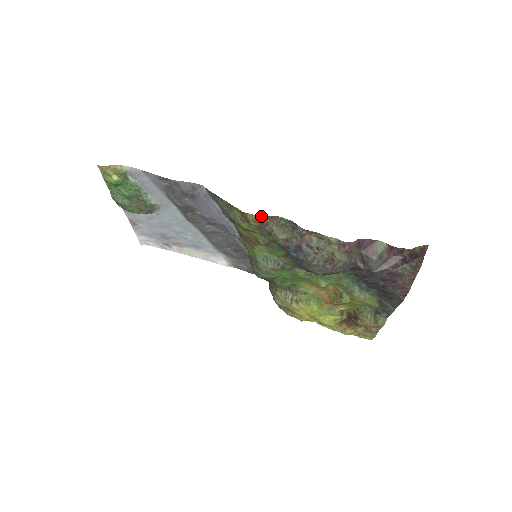
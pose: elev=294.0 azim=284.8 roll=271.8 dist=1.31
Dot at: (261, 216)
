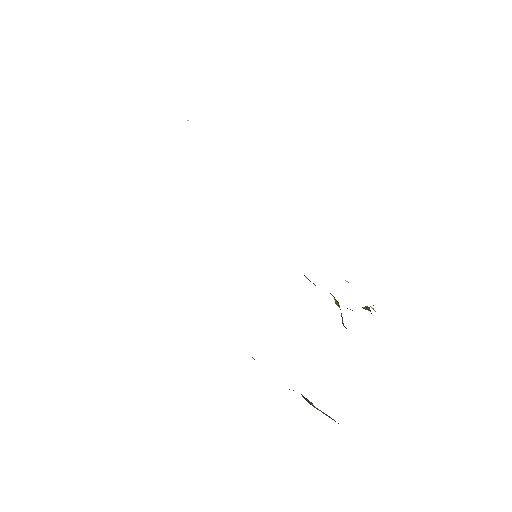
Dot at: occluded
